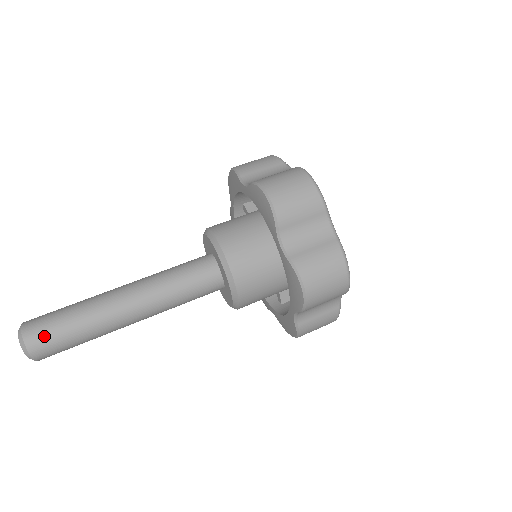
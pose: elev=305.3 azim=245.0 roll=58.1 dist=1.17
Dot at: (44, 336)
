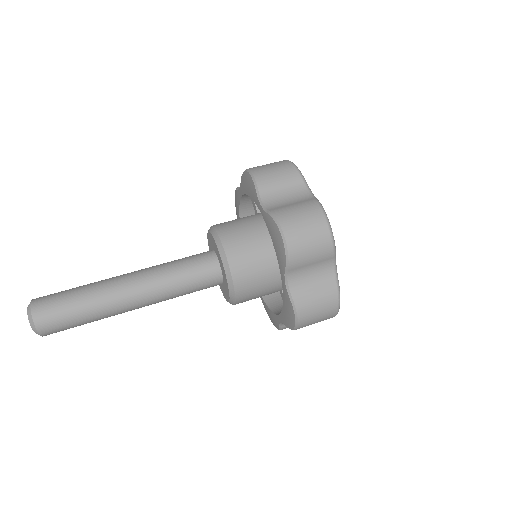
Dot at: (54, 322)
